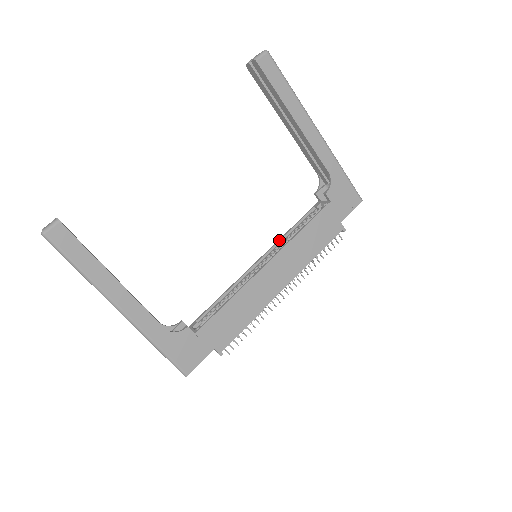
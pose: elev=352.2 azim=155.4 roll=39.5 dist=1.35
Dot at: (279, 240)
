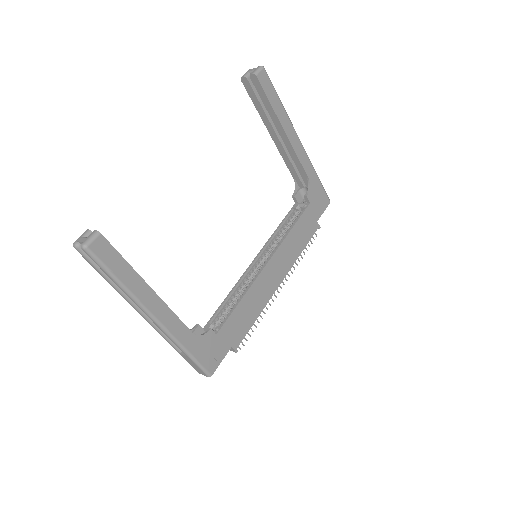
Dot at: (269, 240)
